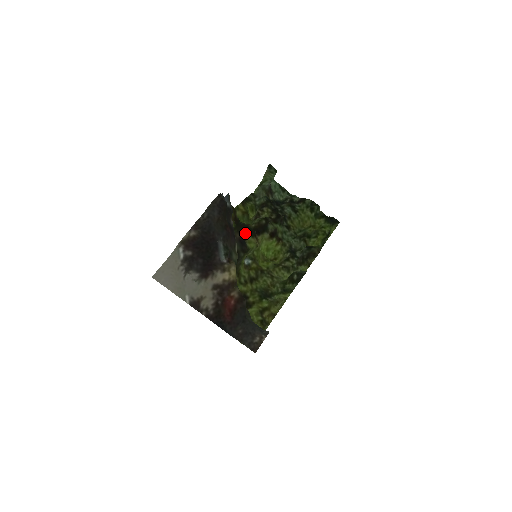
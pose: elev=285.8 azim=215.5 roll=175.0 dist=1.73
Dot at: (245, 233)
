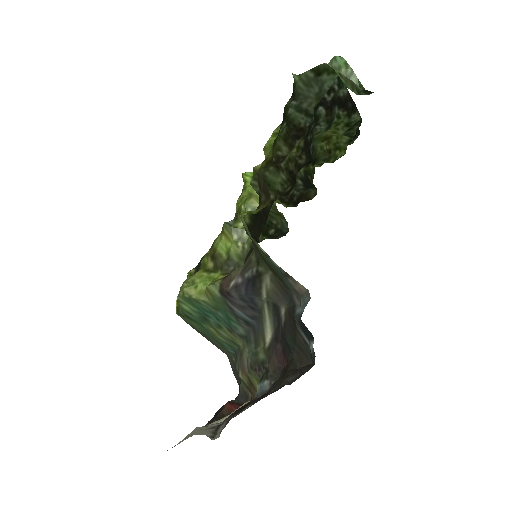
Dot at: occluded
